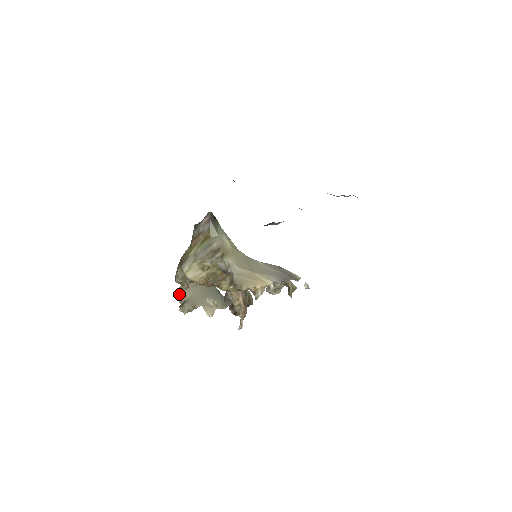
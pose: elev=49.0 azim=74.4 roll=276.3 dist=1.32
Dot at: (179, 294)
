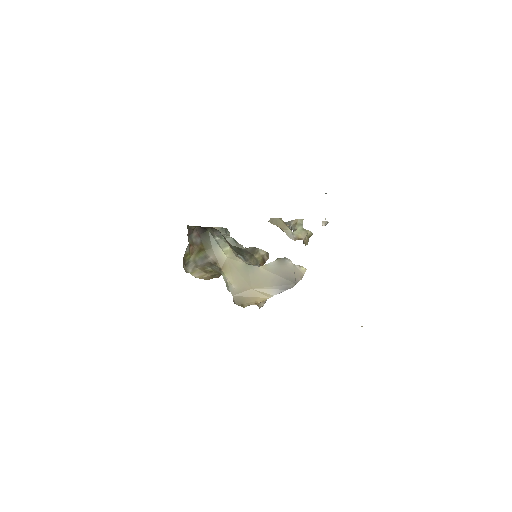
Dot at: occluded
